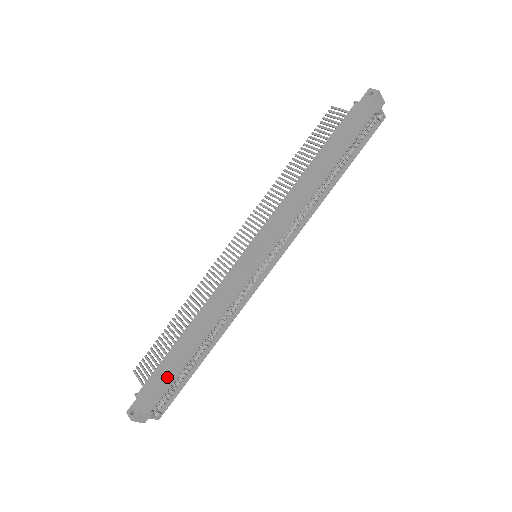
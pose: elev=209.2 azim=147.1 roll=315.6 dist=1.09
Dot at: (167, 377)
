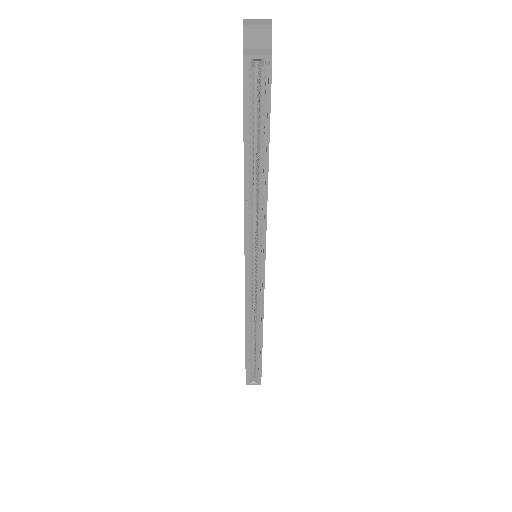
Dot at: occluded
